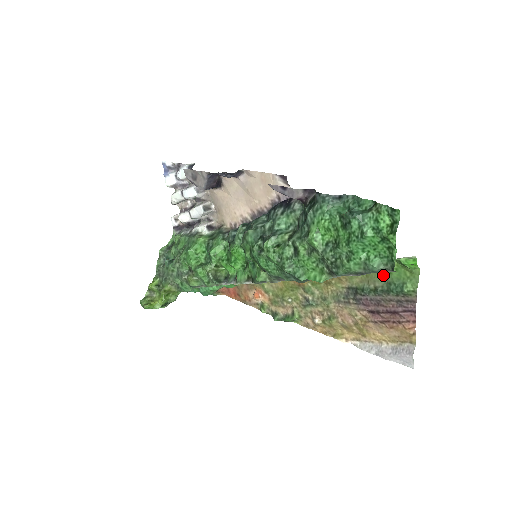
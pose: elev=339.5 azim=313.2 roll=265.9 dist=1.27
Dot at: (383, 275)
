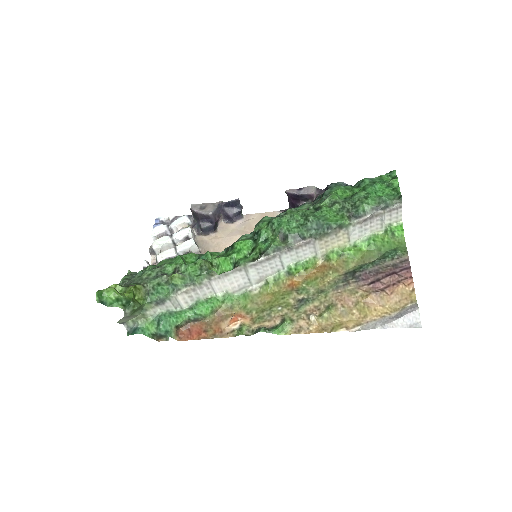
Dot at: (376, 252)
